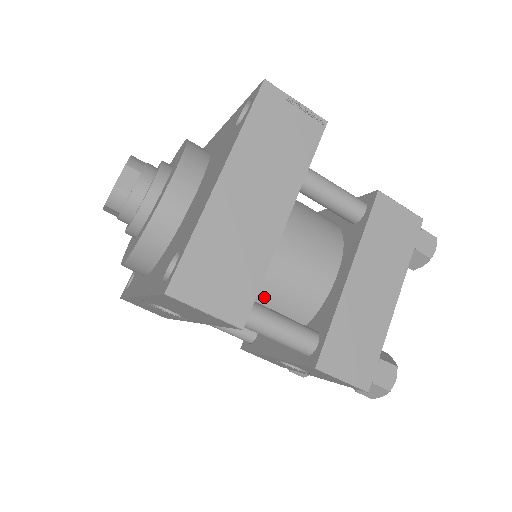
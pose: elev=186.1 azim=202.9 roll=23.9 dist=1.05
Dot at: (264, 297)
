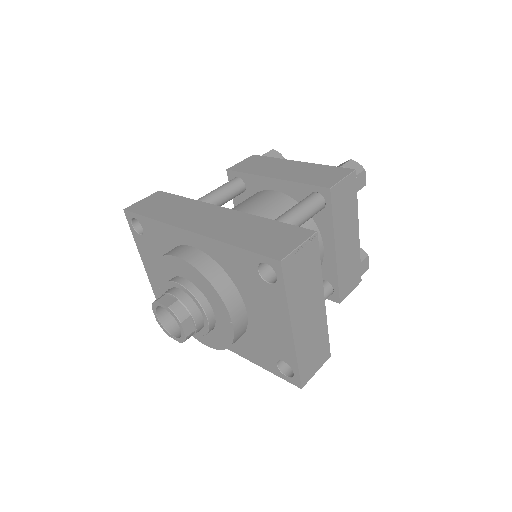
Dot at: occluded
